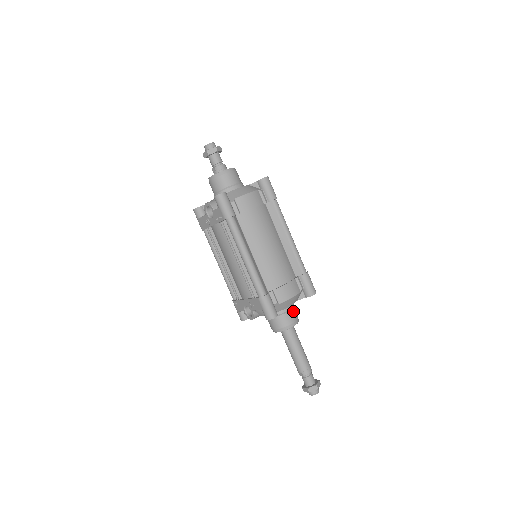
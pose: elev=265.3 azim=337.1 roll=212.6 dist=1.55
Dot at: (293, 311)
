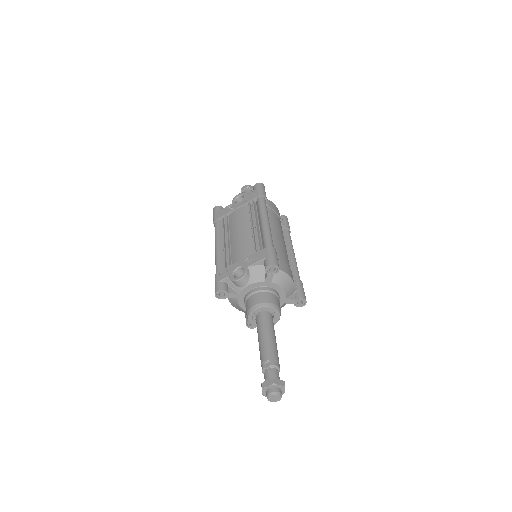
Dot at: (279, 303)
